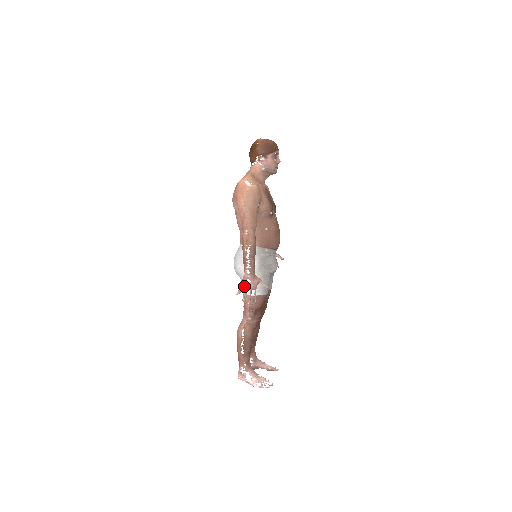
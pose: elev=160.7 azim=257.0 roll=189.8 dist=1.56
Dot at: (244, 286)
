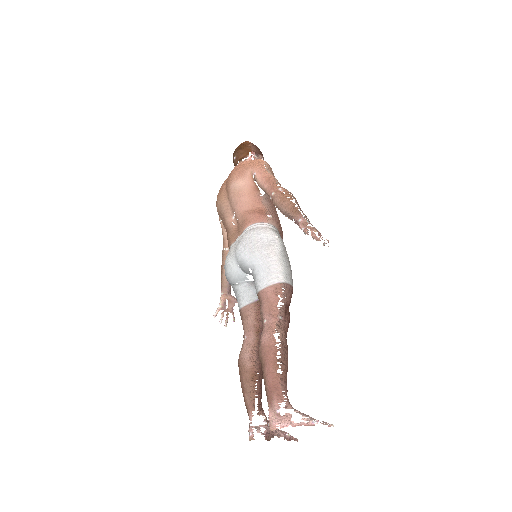
Dot at: occluded
